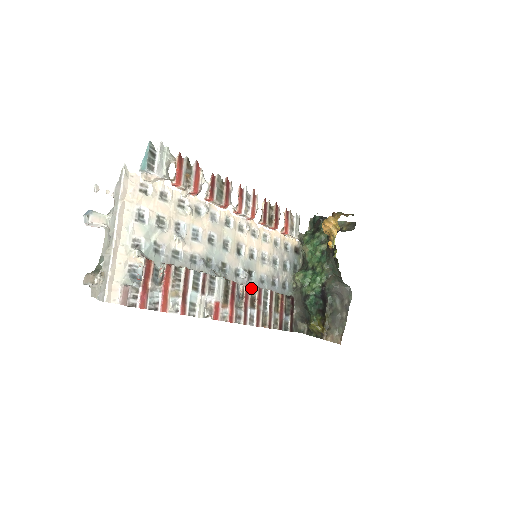
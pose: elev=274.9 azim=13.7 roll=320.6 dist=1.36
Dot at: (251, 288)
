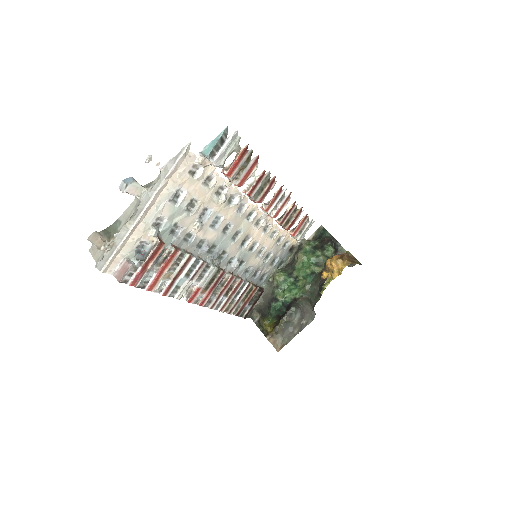
Dot at: (235, 279)
